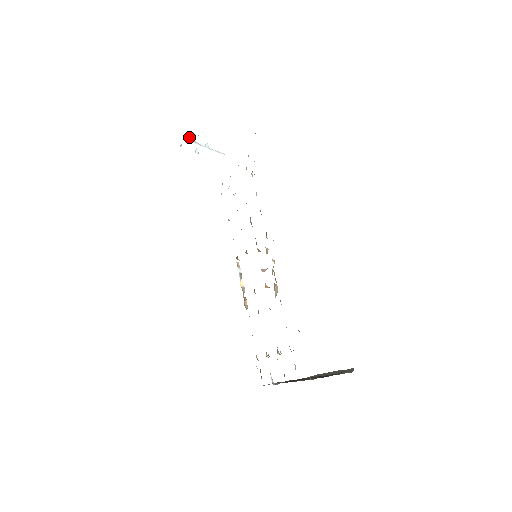
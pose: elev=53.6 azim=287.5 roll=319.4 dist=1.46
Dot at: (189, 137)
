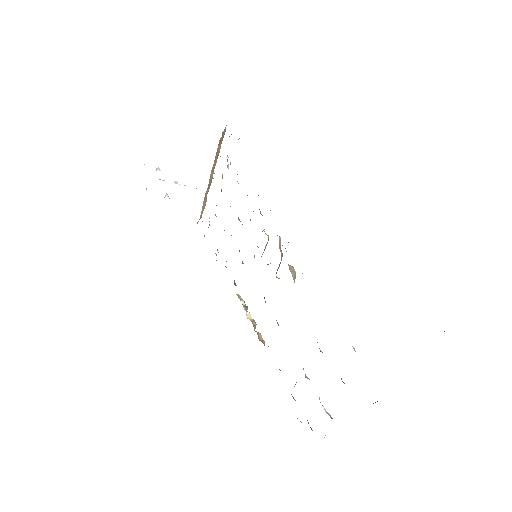
Dot at: occluded
